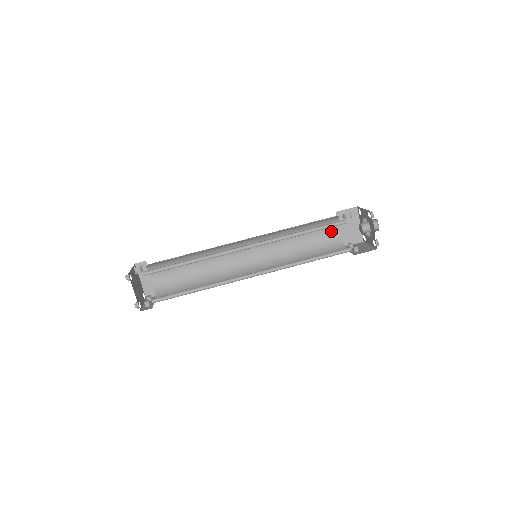
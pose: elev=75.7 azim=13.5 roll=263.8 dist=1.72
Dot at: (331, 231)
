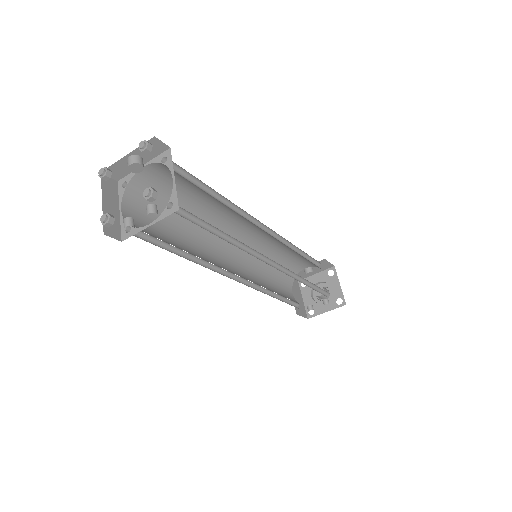
Dot at: (288, 290)
